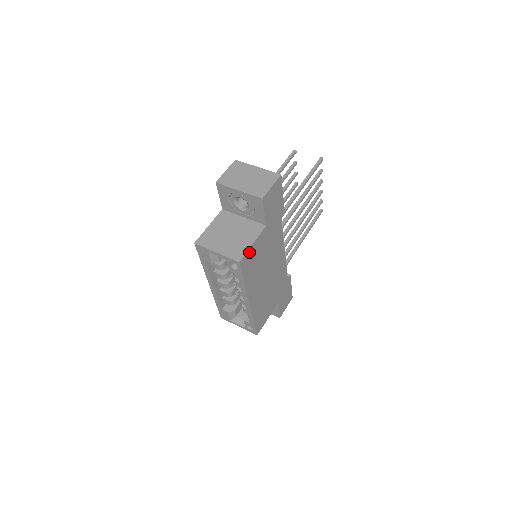
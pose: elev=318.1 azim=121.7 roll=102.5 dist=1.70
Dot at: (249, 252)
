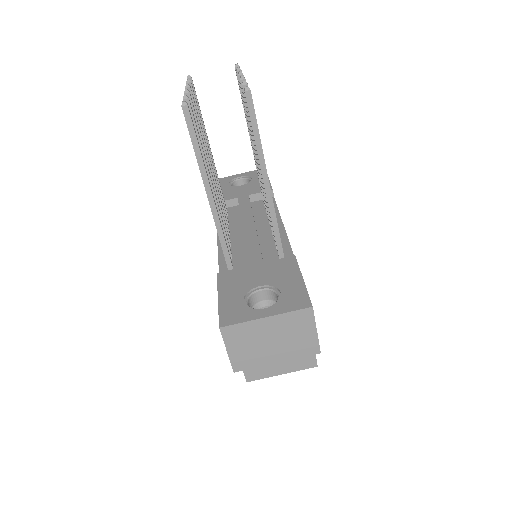
Dot at: occluded
